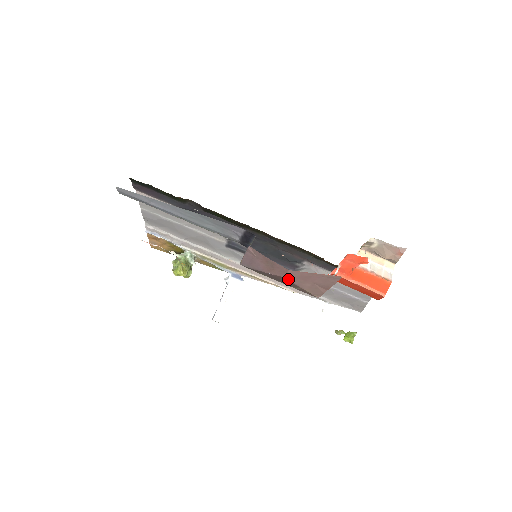
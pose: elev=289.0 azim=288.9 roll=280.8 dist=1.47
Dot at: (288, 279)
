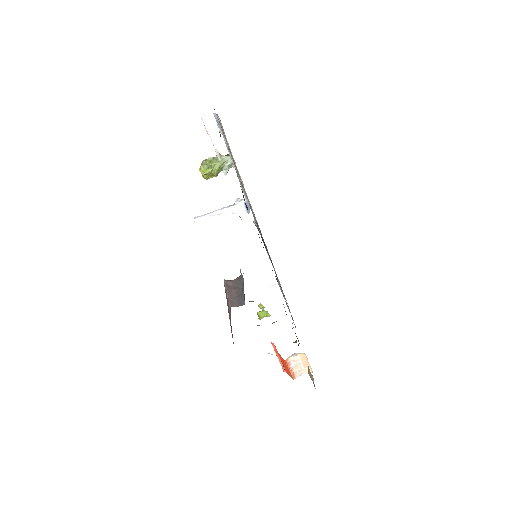
Dot at: occluded
